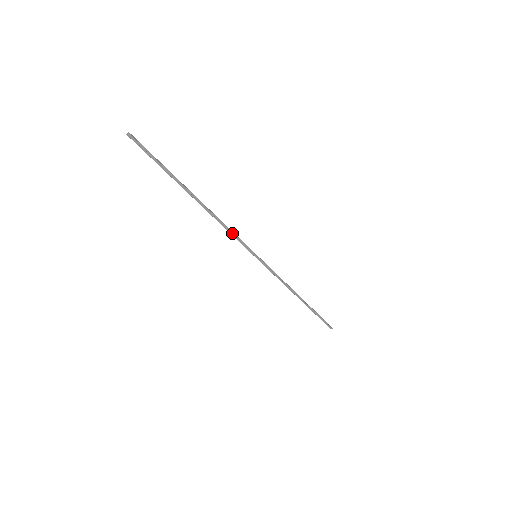
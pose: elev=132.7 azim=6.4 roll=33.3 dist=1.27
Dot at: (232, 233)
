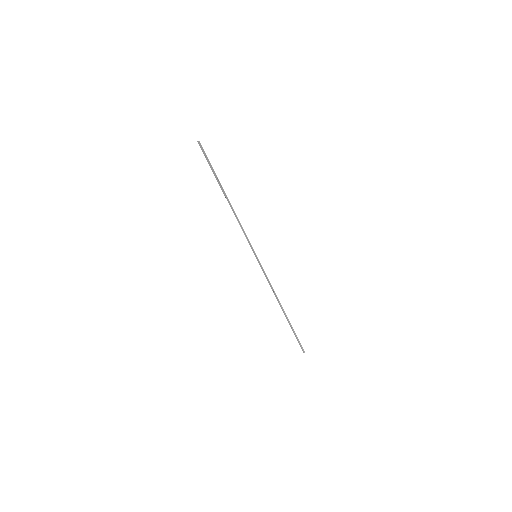
Dot at: (243, 230)
